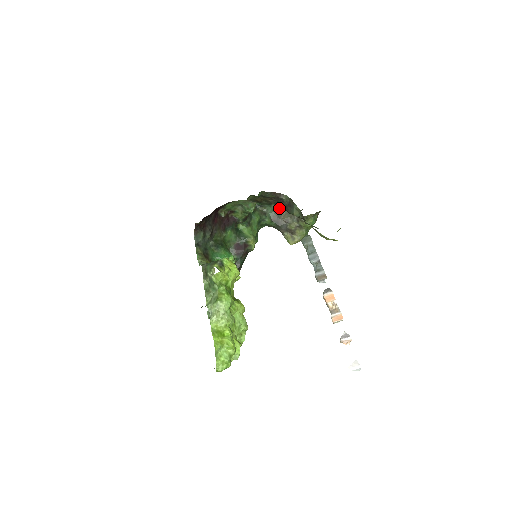
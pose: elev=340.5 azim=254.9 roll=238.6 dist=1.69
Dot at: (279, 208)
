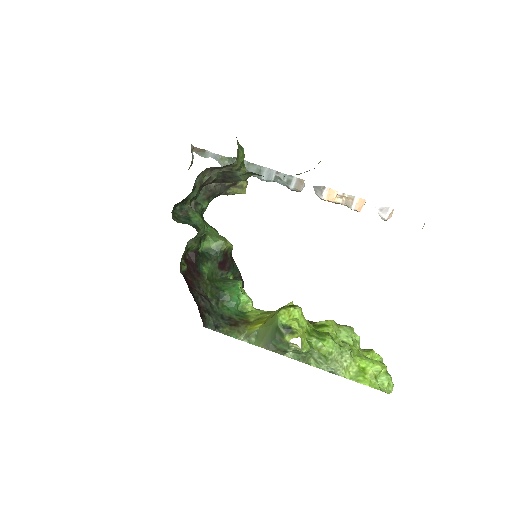
Dot at: (200, 181)
